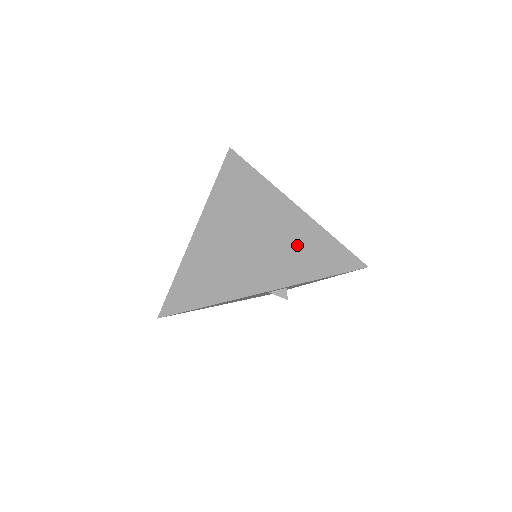
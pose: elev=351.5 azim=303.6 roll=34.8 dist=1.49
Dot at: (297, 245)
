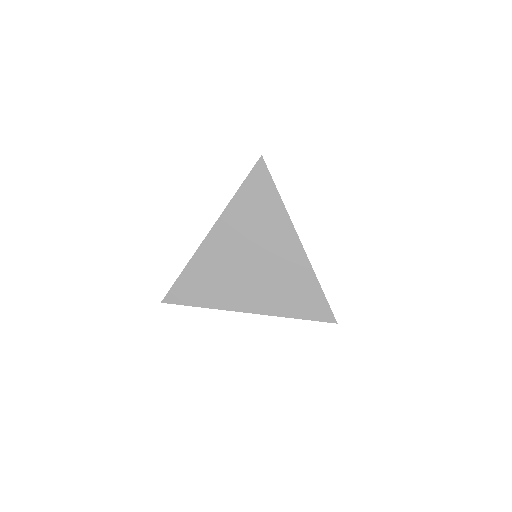
Dot at: (289, 284)
